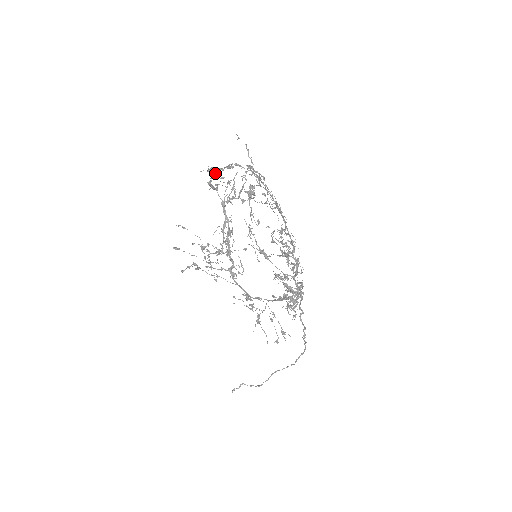
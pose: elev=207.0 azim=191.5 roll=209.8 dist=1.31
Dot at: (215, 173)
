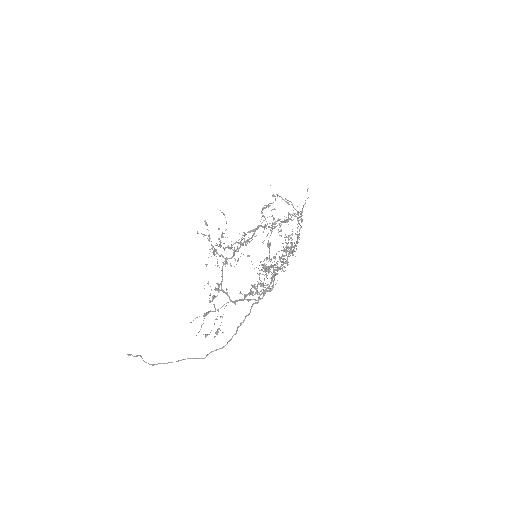
Dot at: occluded
